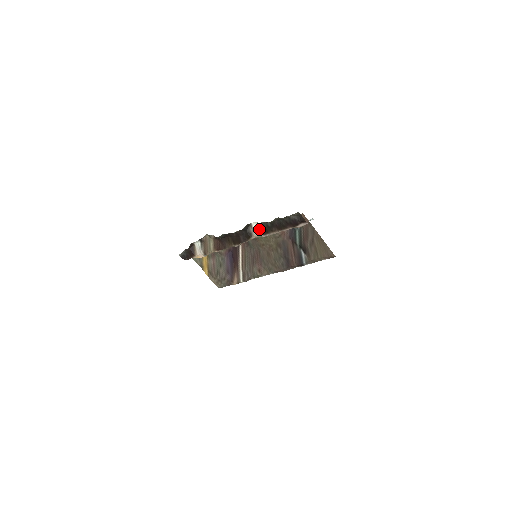
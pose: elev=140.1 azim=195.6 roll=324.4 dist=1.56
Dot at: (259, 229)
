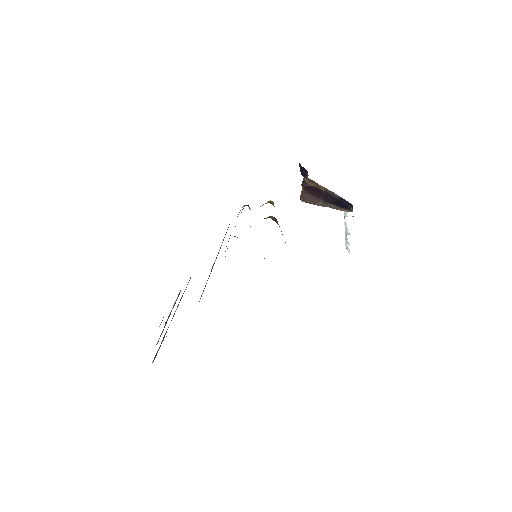
Dot at: occluded
